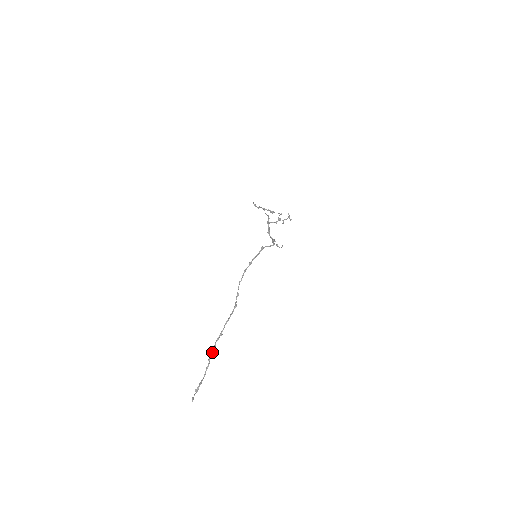
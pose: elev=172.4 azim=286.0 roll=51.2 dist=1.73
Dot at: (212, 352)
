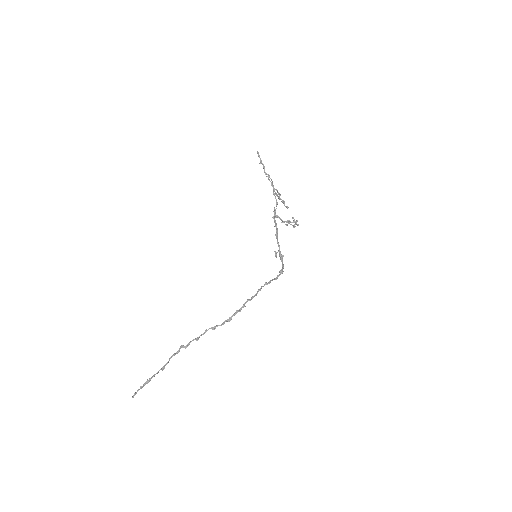
Dot at: (177, 352)
